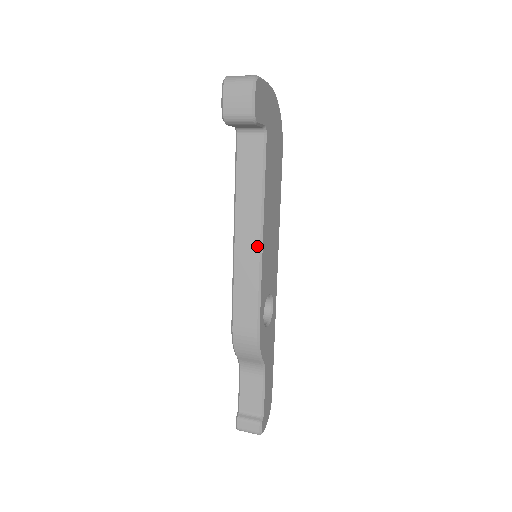
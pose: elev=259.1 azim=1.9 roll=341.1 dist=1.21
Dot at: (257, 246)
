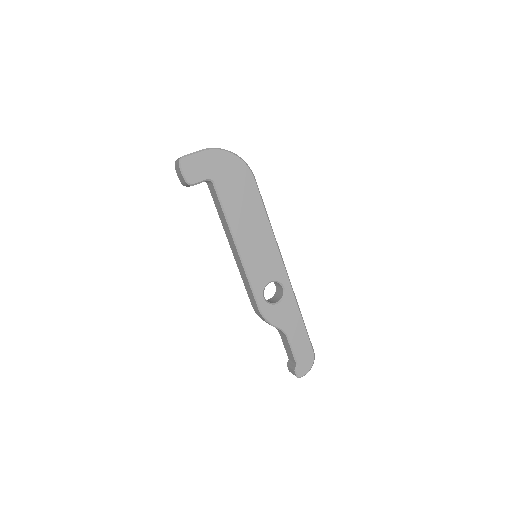
Dot at: (238, 254)
